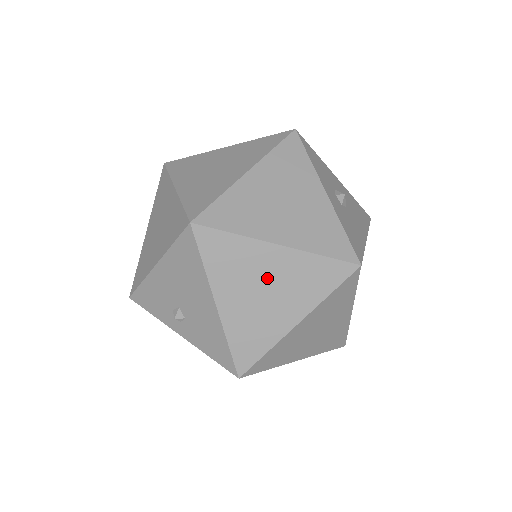
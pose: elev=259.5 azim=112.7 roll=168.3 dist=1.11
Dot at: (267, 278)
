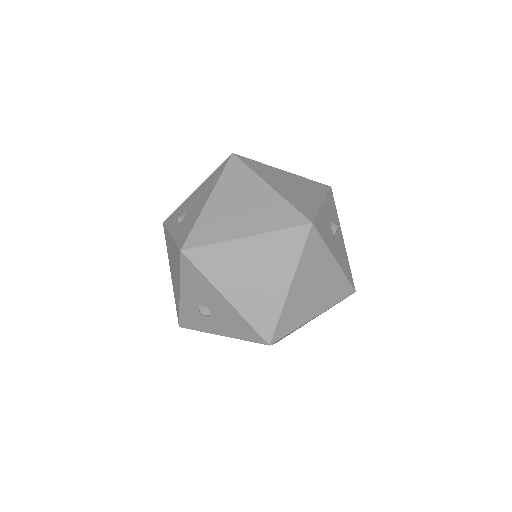
Dot at: (249, 200)
